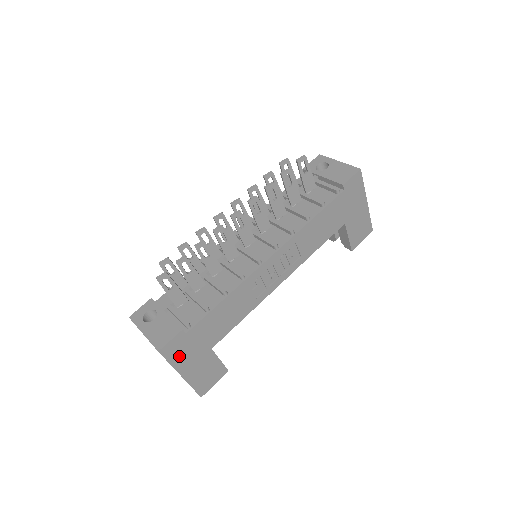
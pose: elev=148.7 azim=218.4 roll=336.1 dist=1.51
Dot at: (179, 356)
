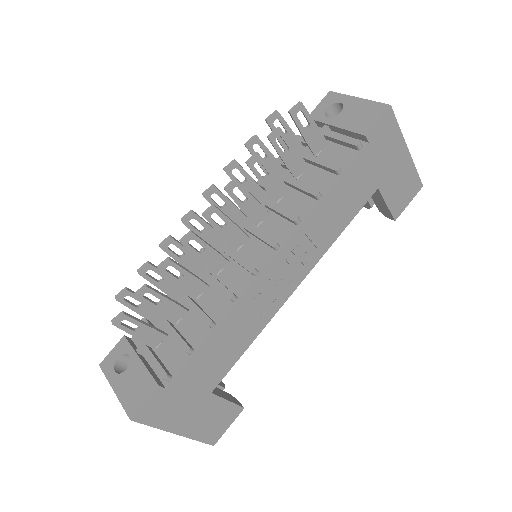
Dot at: (165, 415)
